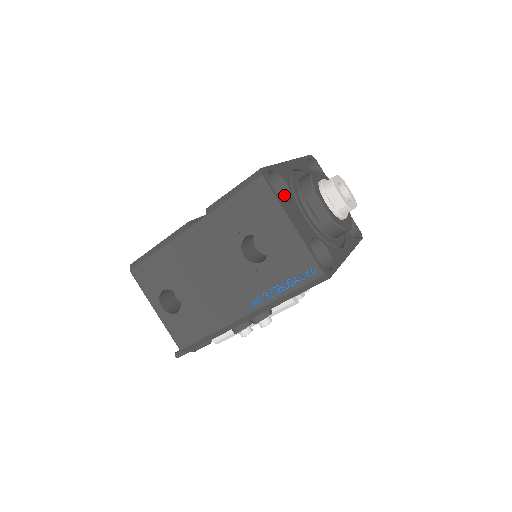
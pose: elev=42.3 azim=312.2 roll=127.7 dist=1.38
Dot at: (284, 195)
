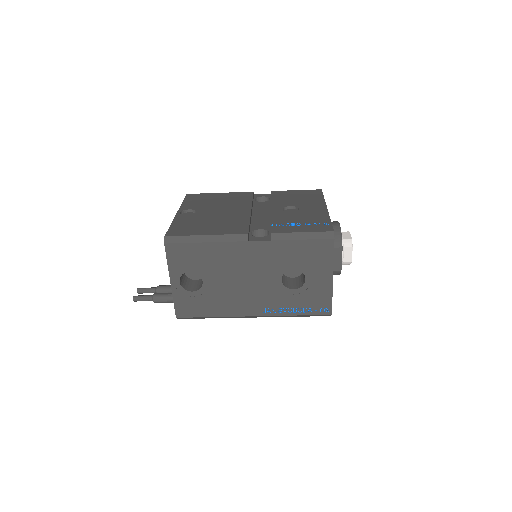
Dot at: occluded
